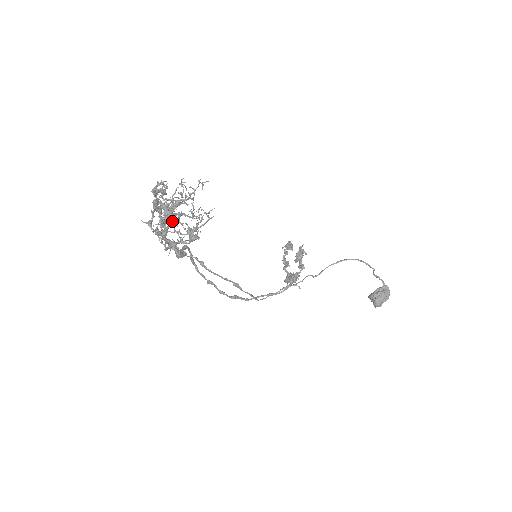
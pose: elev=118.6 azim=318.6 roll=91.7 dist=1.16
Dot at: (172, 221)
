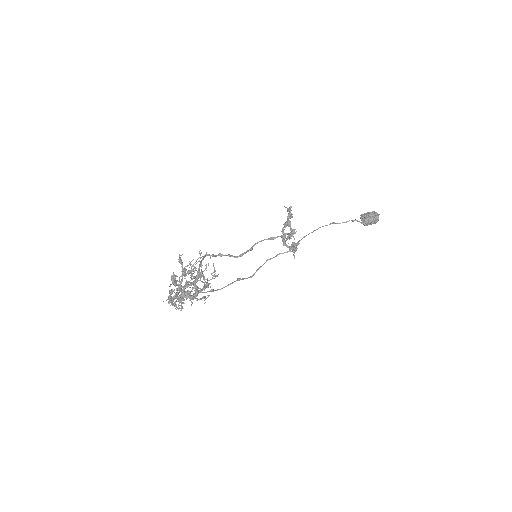
Dot at: occluded
